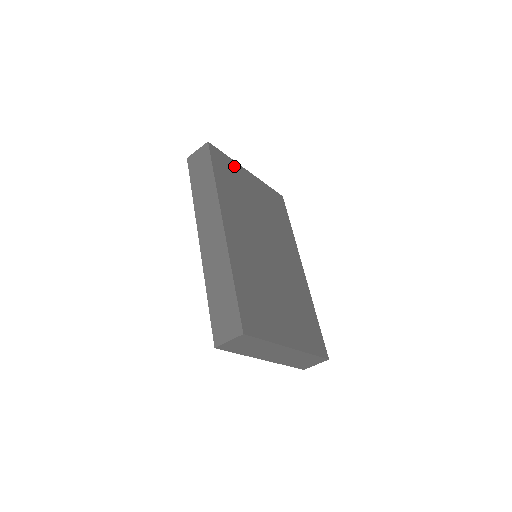
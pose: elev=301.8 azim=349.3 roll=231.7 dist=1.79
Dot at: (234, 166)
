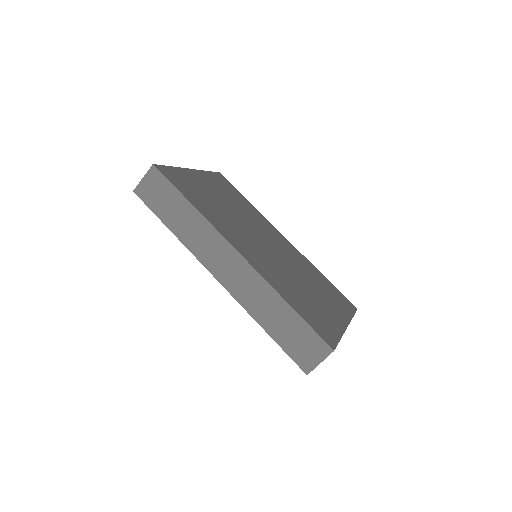
Dot at: (183, 174)
